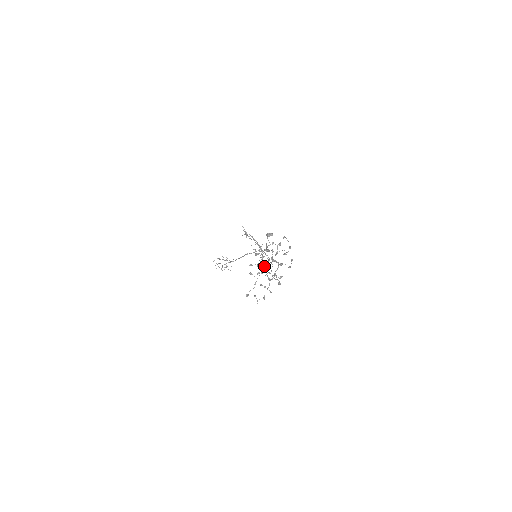
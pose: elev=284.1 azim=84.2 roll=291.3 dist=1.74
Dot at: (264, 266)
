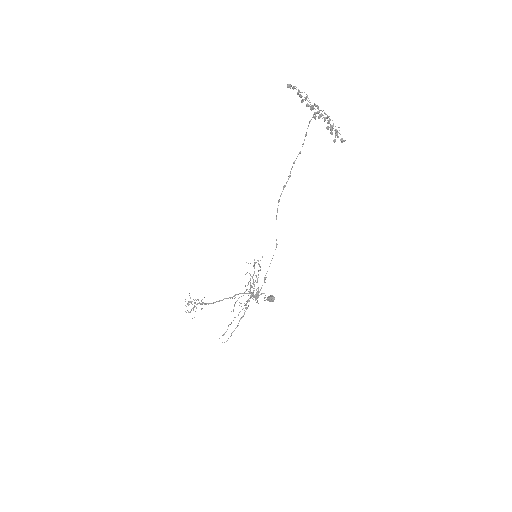
Dot at: occluded
